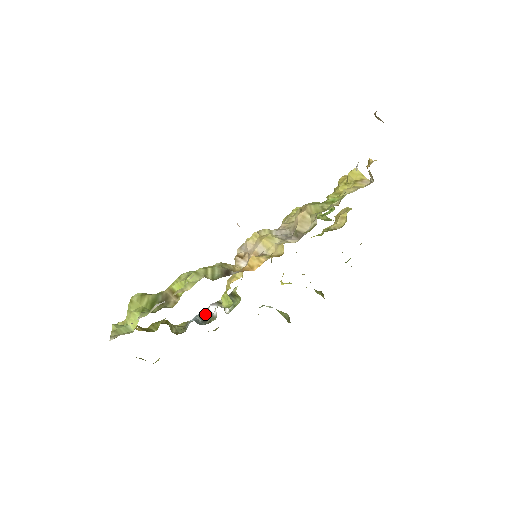
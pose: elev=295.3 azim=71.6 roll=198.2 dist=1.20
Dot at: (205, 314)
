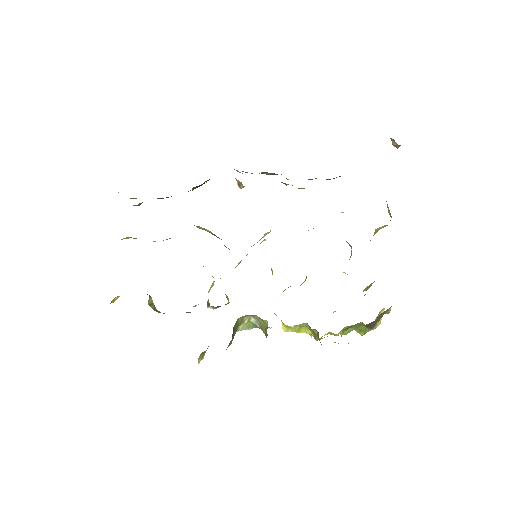
Dot at: occluded
